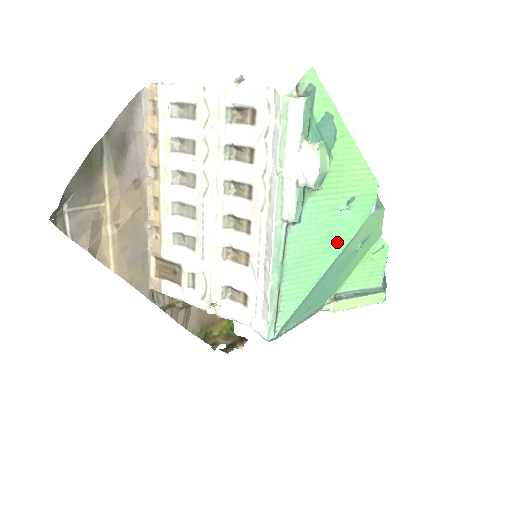
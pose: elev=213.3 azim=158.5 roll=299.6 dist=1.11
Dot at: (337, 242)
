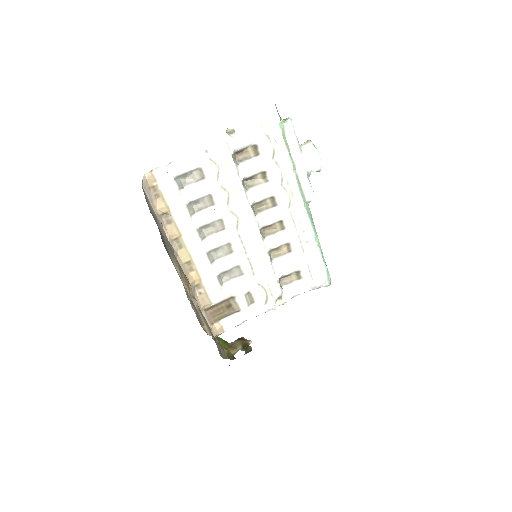
Dot at: occluded
